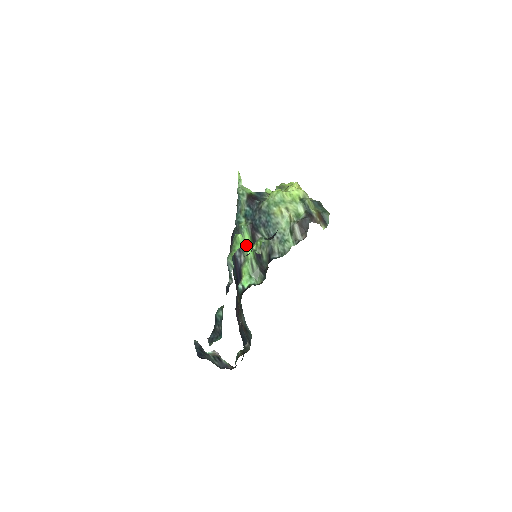
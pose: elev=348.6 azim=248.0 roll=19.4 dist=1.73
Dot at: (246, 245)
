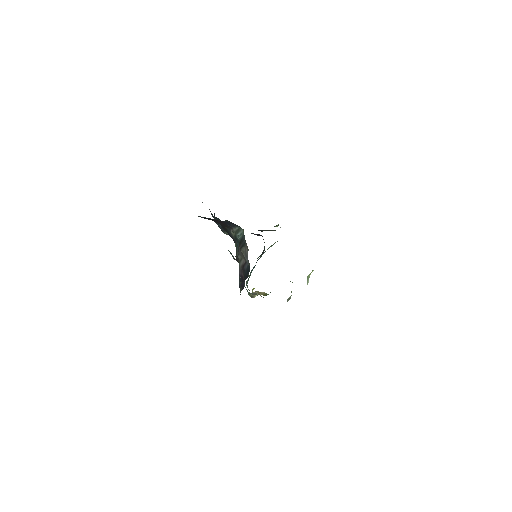
Dot at: occluded
